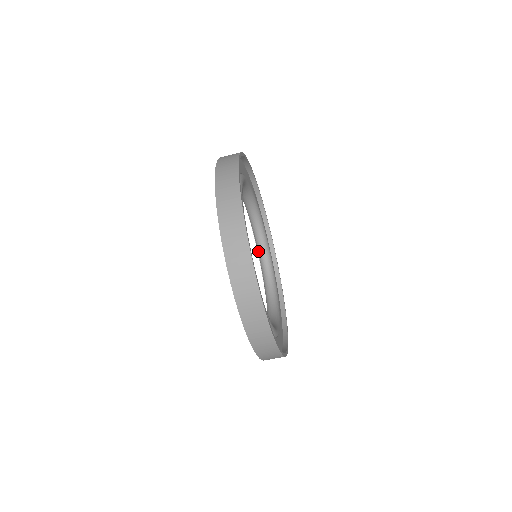
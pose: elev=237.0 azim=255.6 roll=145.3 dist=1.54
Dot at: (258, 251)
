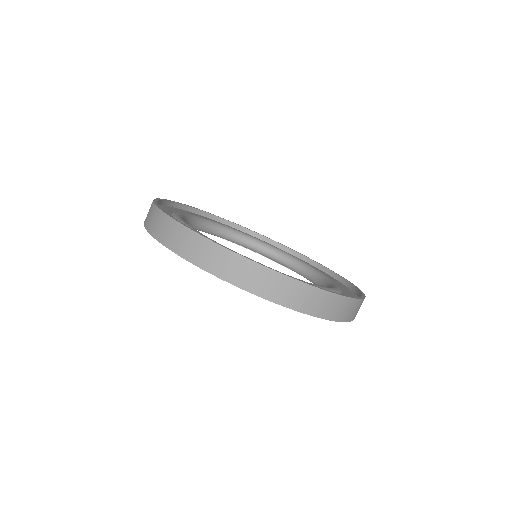
Dot at: occluded
